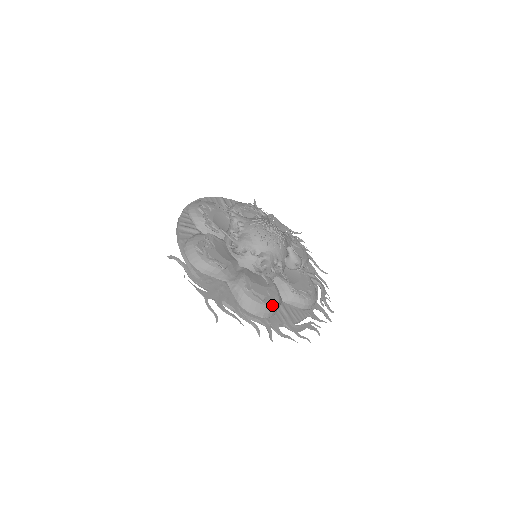
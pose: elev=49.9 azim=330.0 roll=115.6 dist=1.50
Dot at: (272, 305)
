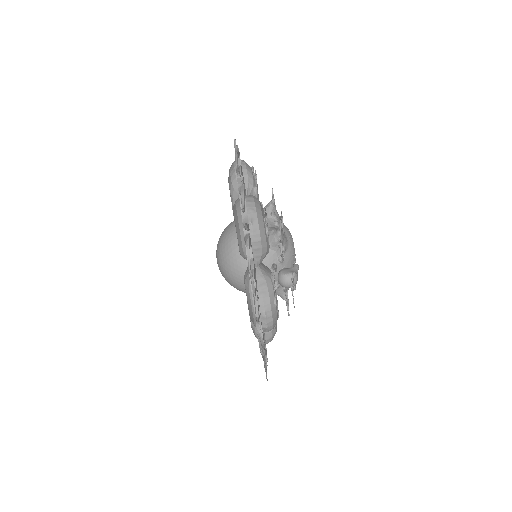
Dot at: (265, 232)
